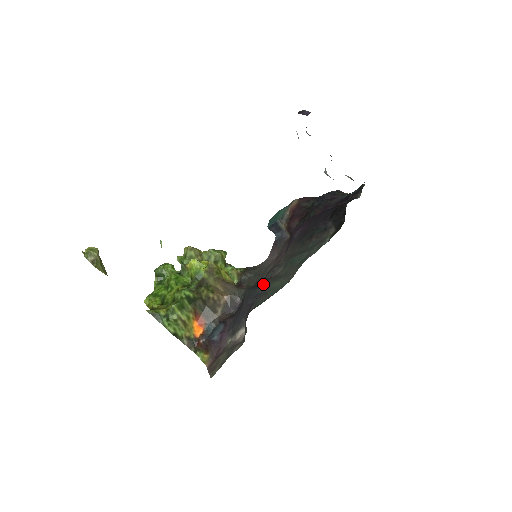
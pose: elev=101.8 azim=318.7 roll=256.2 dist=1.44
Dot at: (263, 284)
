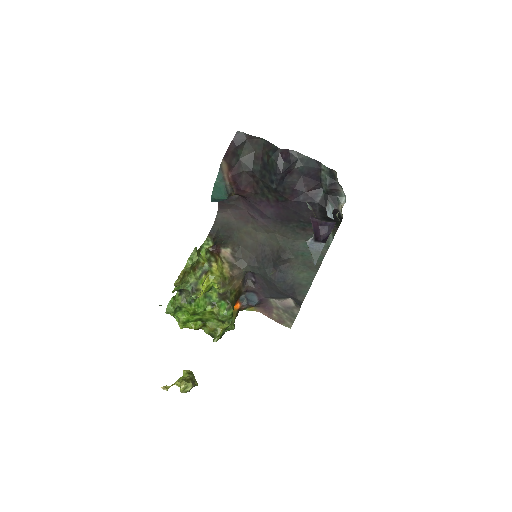
Dot at: (287, 275)
